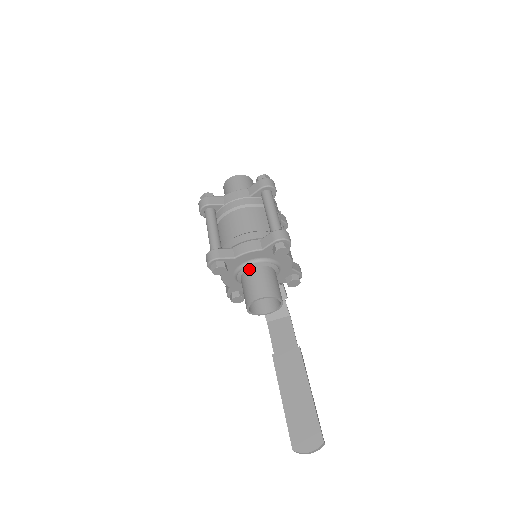
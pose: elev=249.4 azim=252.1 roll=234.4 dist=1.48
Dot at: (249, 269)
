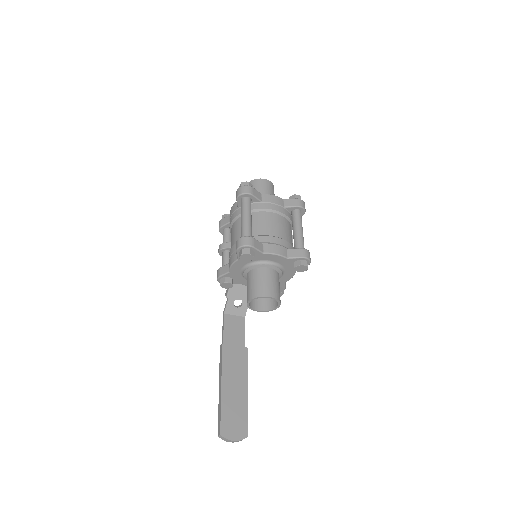
Dot at: (265, 267)
